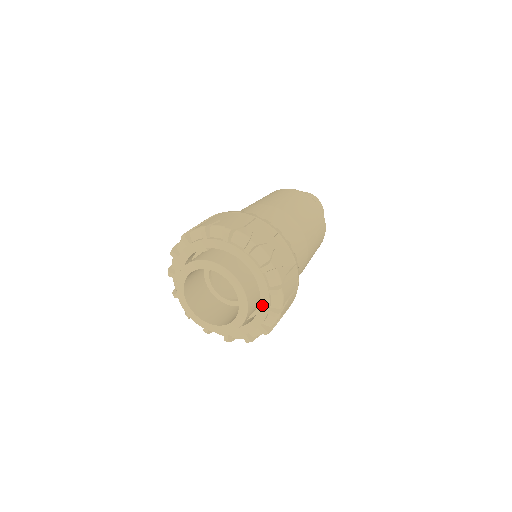
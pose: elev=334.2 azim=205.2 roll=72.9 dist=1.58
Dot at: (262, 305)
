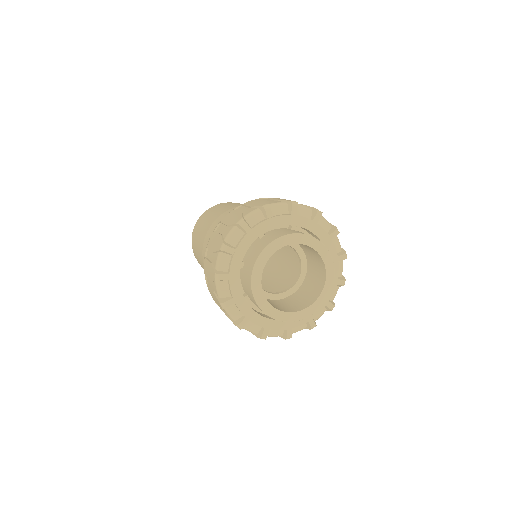
Dot at: (322, 239)
